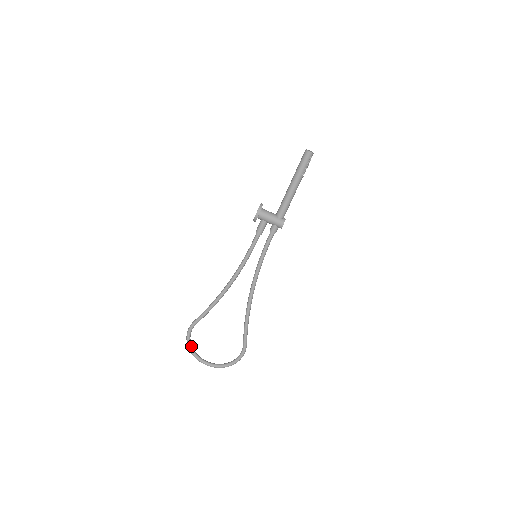
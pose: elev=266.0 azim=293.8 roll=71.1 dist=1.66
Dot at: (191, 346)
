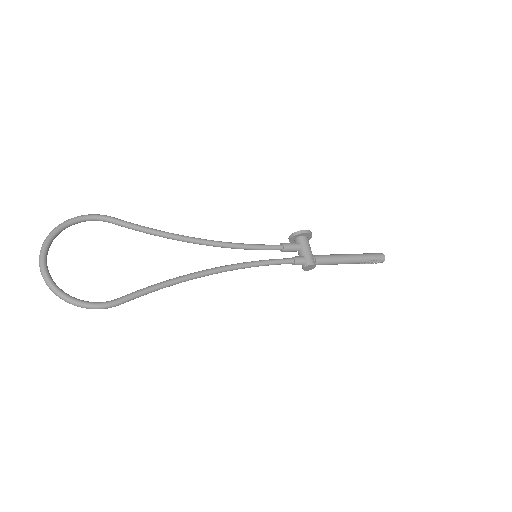
Dot at: (65, 227)
